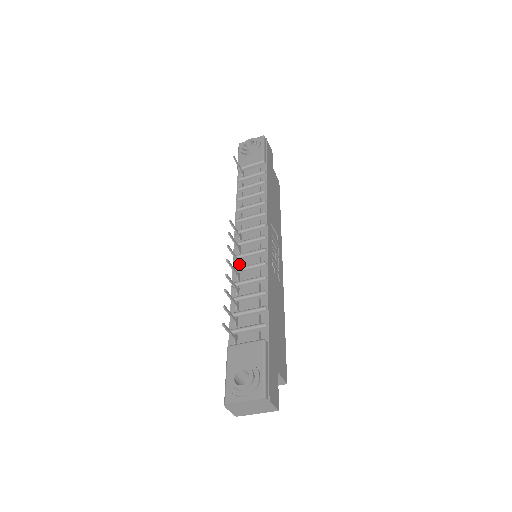
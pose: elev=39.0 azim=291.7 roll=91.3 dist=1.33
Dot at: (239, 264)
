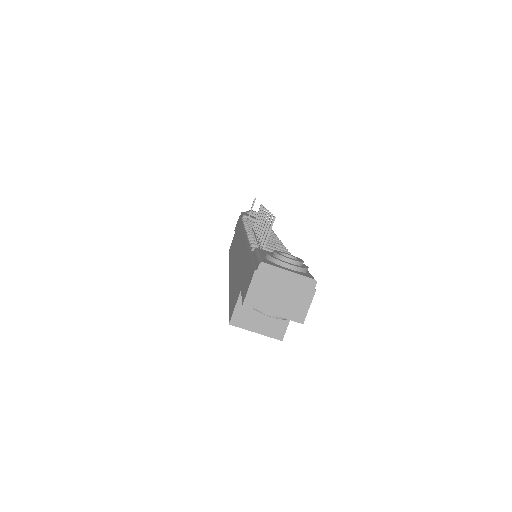
Dot at: occluded
